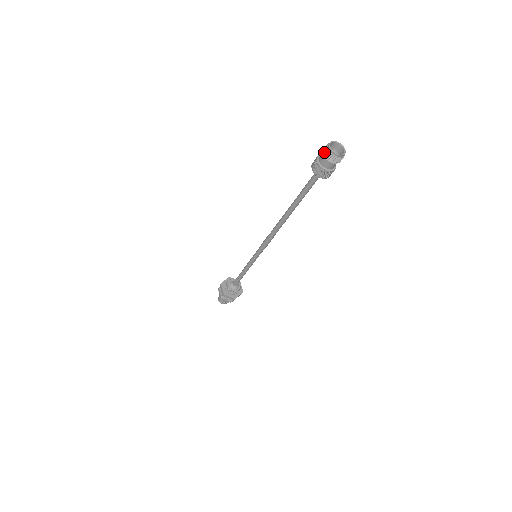
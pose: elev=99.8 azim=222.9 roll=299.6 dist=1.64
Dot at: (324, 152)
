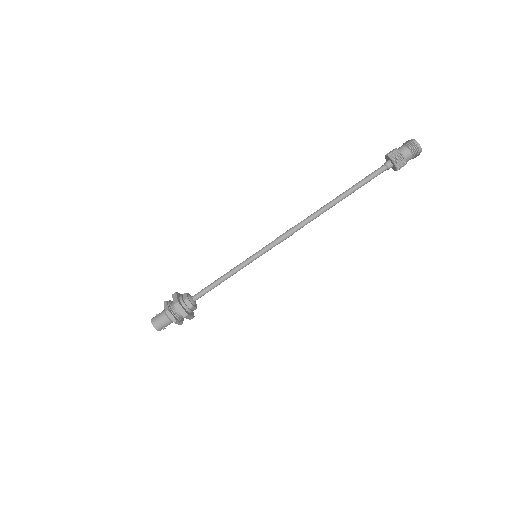
Dot at: (406, 142)
